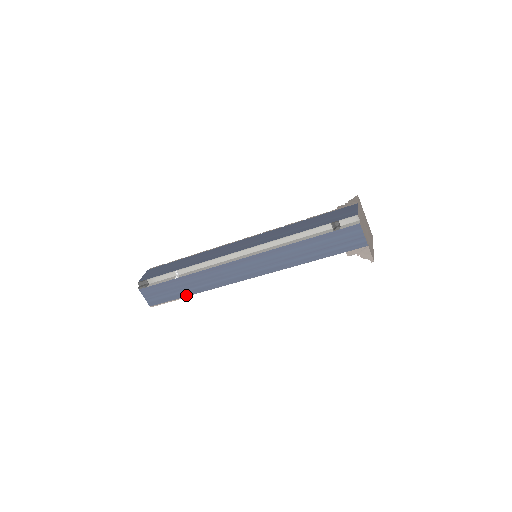
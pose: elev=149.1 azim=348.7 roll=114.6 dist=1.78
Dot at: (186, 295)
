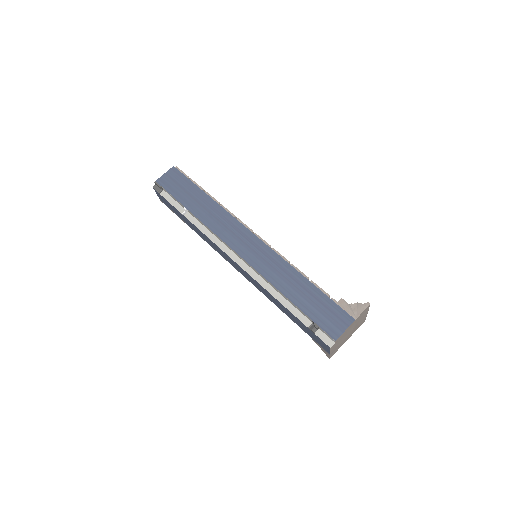
Dot at: (188, 225)
